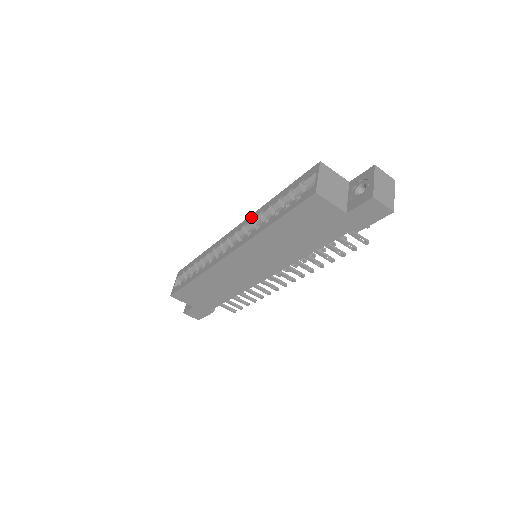
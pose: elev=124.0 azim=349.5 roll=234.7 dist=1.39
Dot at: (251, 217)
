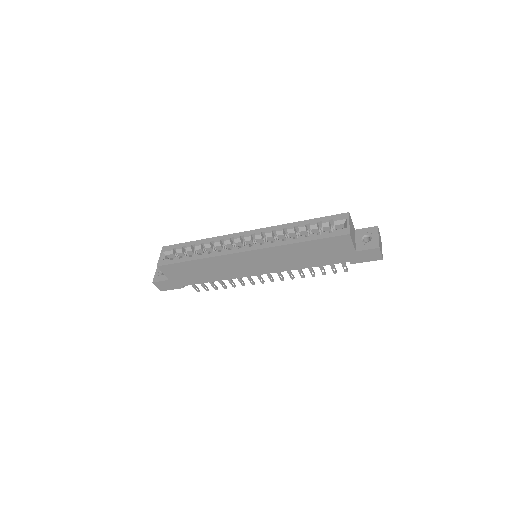
Dot at: (272, 228)
